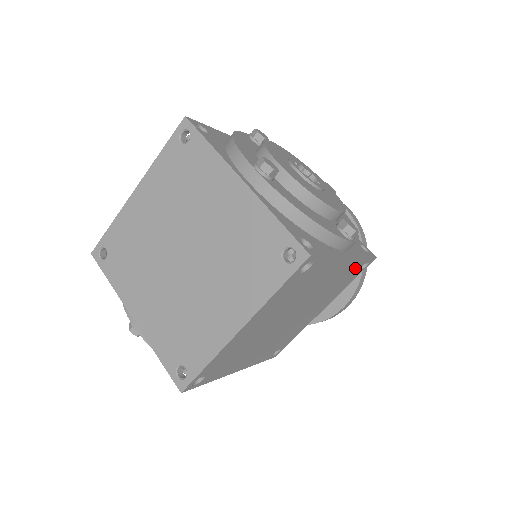
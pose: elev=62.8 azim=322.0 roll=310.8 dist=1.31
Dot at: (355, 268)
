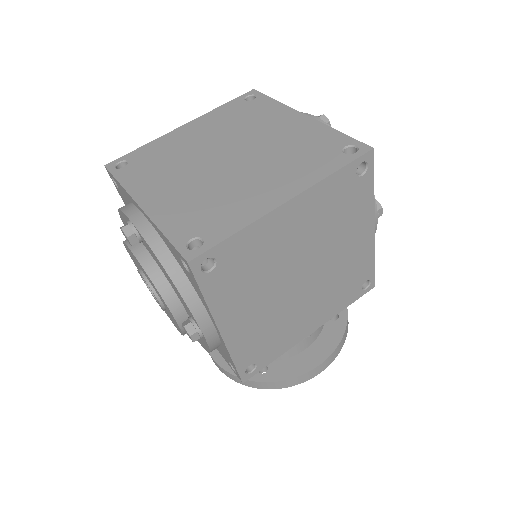
Dot at: (363, 273)
